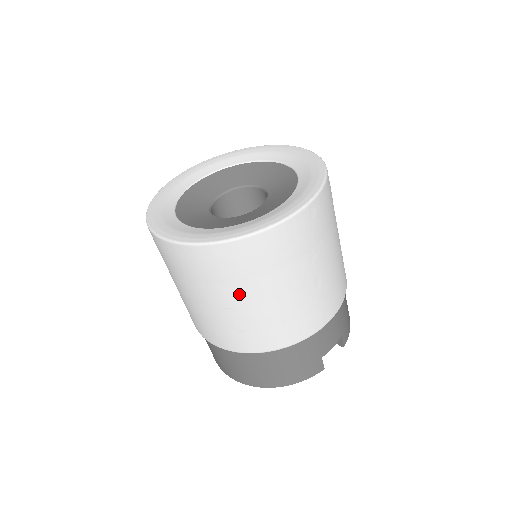
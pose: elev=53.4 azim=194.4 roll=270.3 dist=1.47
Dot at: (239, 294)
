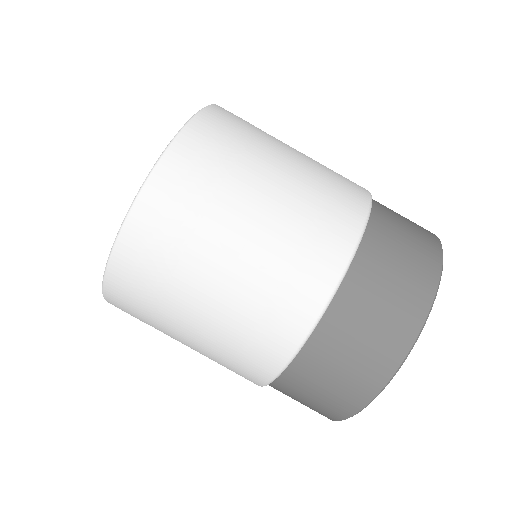
Dot at: (261, 166)
